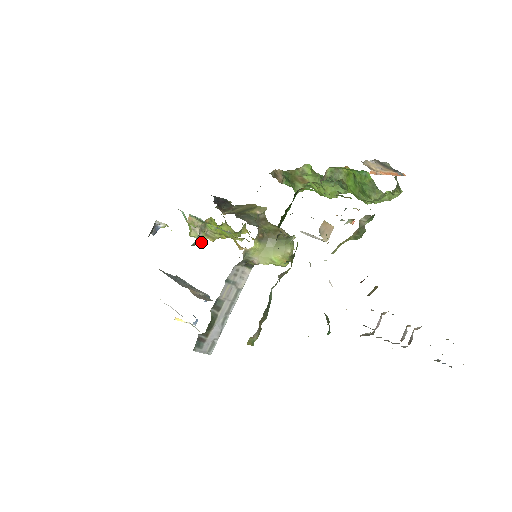
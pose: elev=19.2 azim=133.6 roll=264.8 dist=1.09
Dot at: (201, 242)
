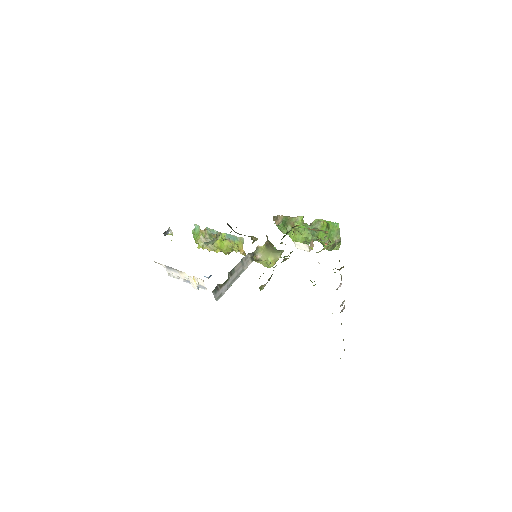
Dot at: (213, 243)
